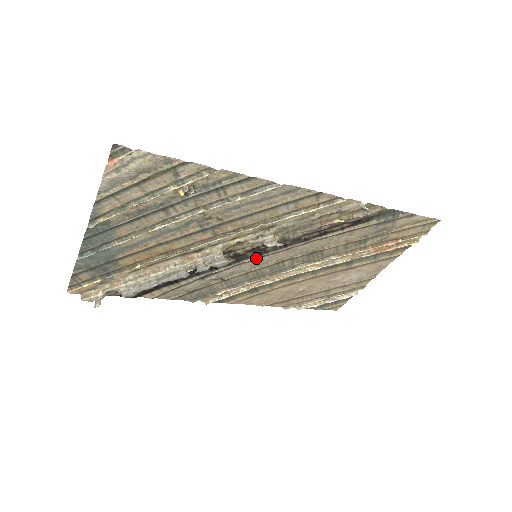
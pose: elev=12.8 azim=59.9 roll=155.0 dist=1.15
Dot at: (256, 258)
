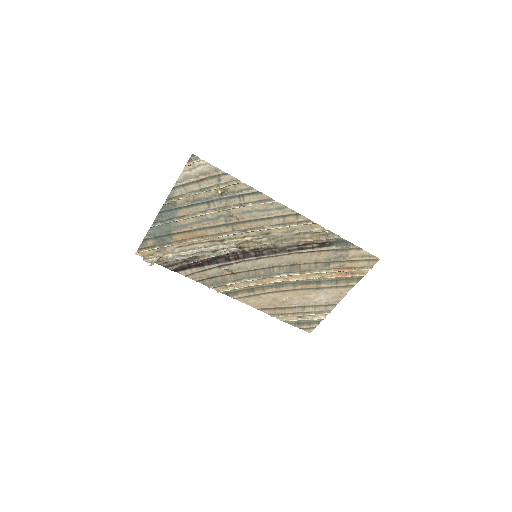
Dot at: (256, 258)
